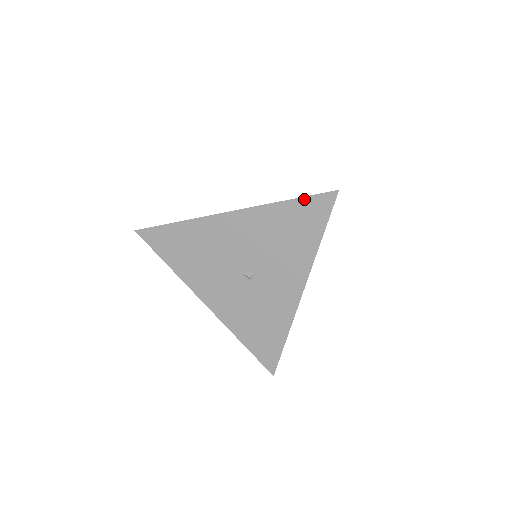
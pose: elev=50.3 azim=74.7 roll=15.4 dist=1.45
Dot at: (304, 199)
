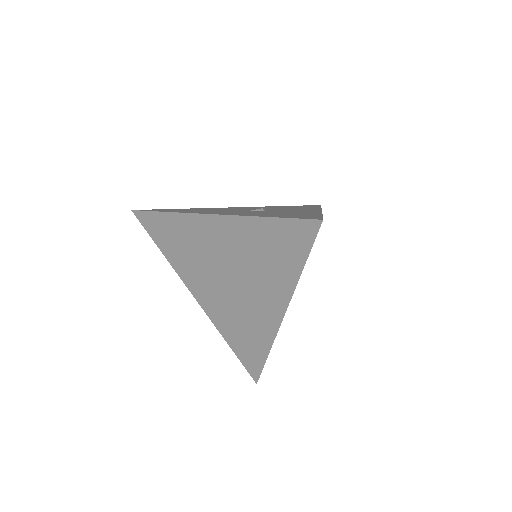
Dot at: occluded
